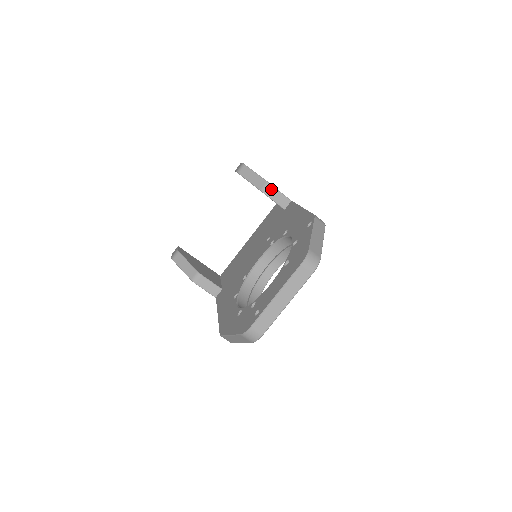
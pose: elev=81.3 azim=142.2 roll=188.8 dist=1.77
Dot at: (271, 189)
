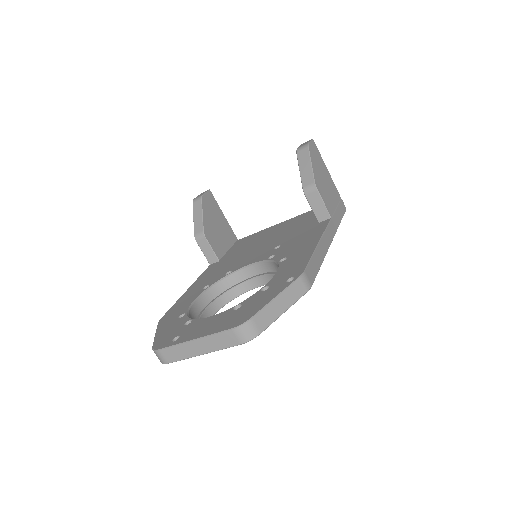
Dot at: (314, 193)
